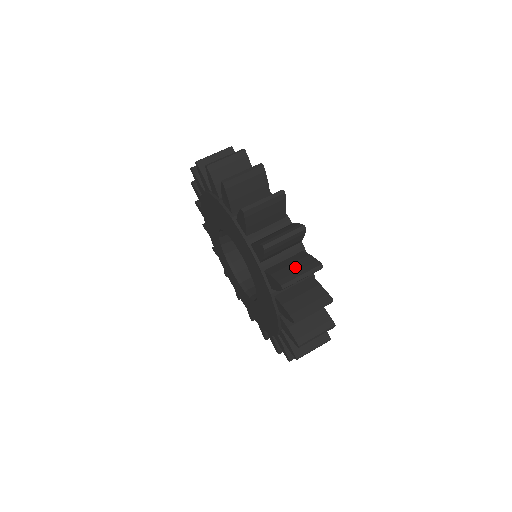
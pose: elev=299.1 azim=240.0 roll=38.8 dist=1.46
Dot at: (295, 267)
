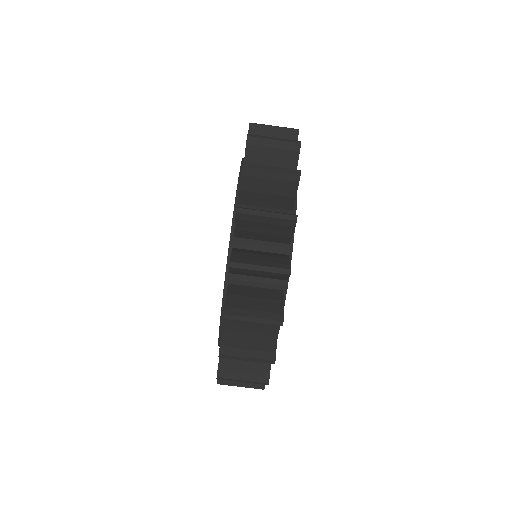
Dot at: (246, 365)
